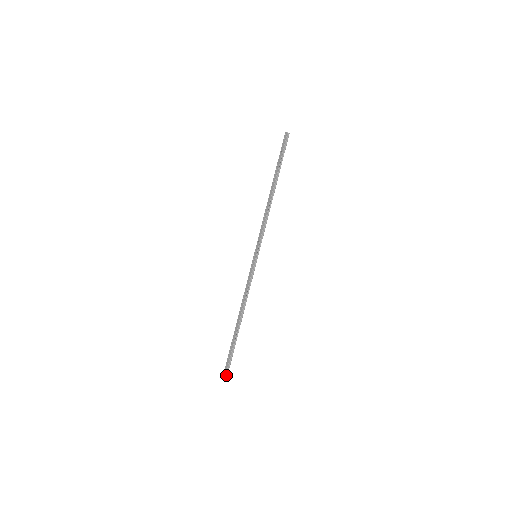
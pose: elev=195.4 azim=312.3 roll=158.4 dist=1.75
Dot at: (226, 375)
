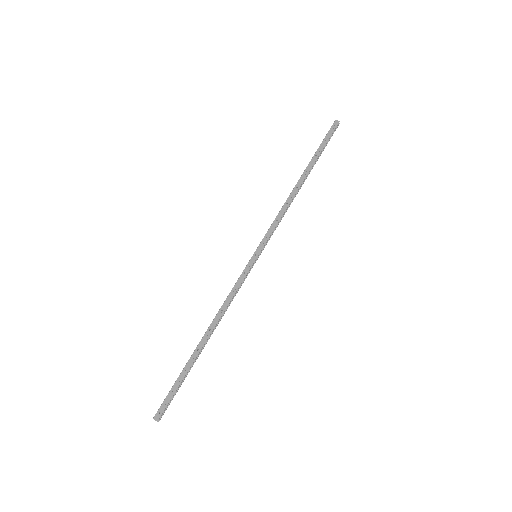
Dot at: (160, 416)
